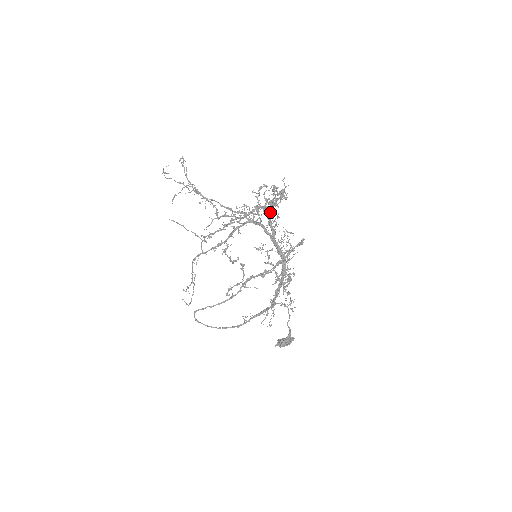
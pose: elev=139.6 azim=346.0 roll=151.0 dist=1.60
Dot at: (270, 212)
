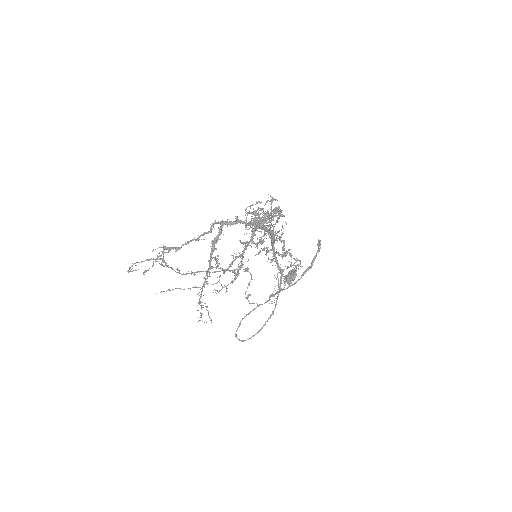
Dot at: (258, 220)
